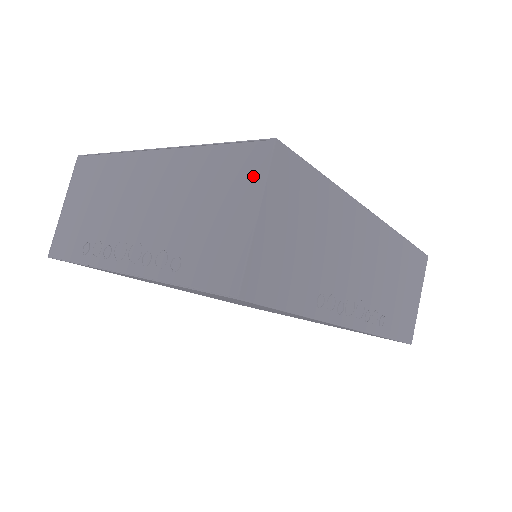
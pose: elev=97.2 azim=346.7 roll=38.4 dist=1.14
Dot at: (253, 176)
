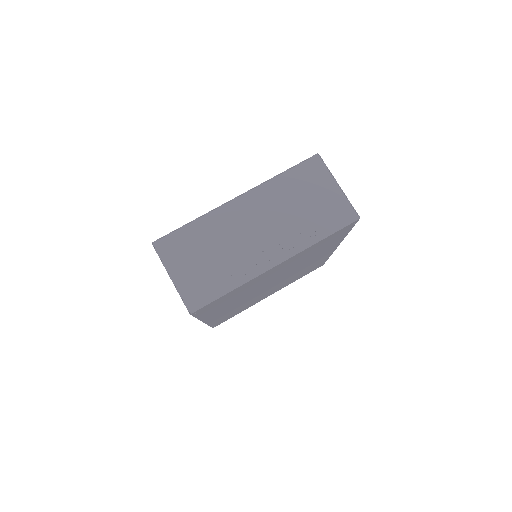
Dot at: (320, 173)
